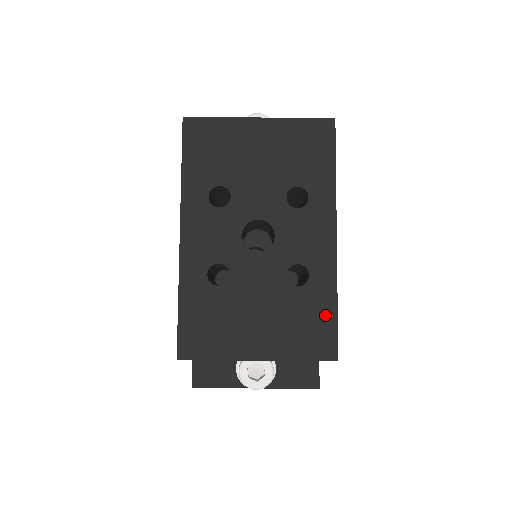
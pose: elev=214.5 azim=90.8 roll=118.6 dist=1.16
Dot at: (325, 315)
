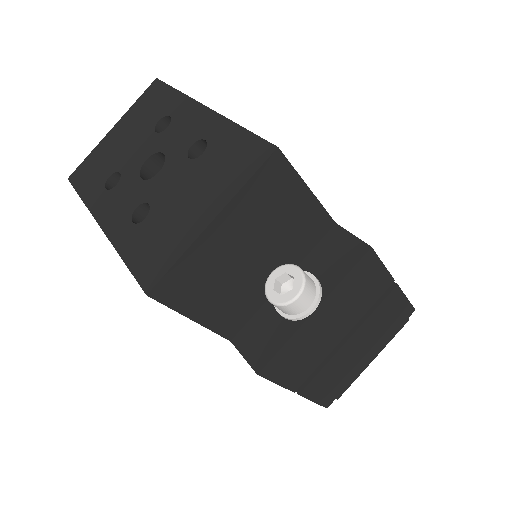
Dot at: (238, 141)
